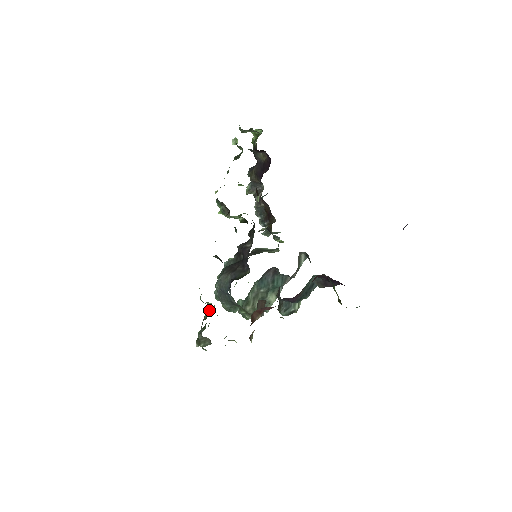
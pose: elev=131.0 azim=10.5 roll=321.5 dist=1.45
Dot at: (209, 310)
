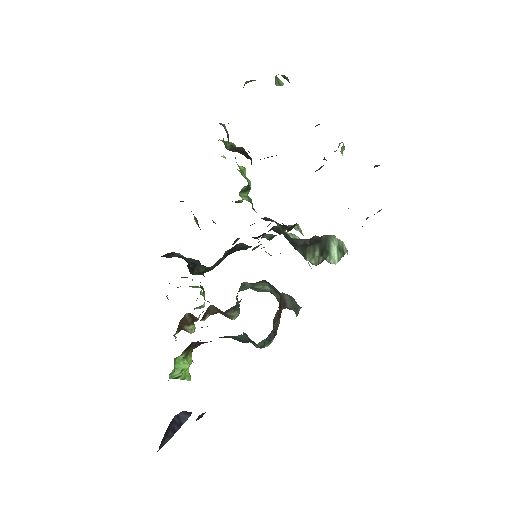
Dot at: occluded
